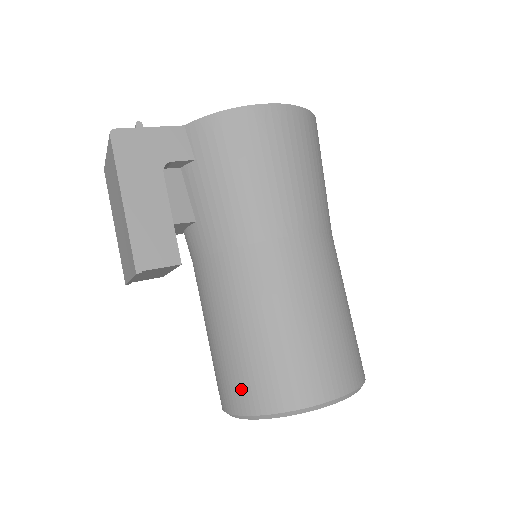
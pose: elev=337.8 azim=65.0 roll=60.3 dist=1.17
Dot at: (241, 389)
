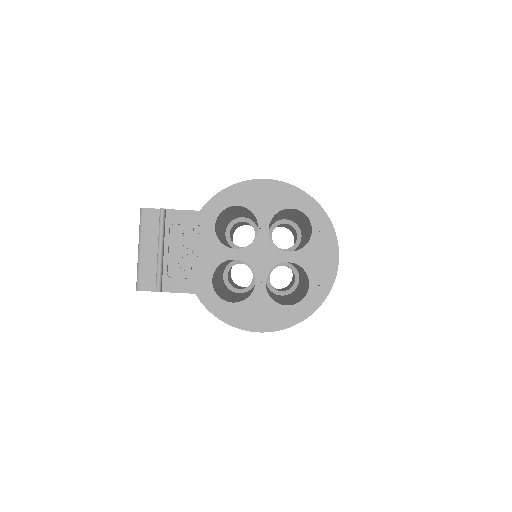
Dot at: occluded
